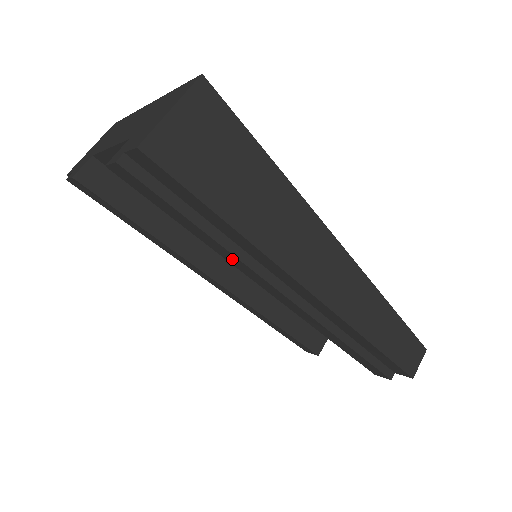
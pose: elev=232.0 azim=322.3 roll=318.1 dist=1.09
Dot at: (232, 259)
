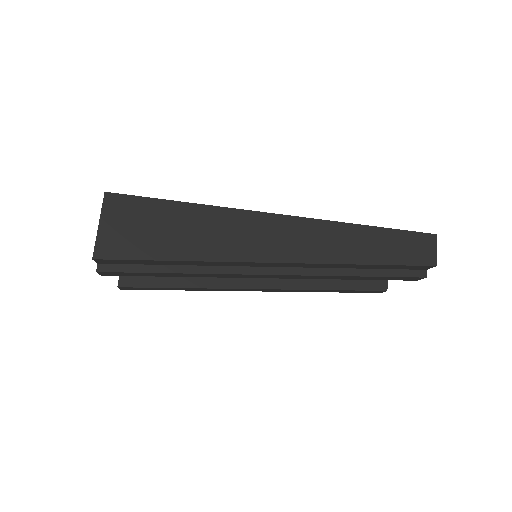
Dot at: (211, 276)
